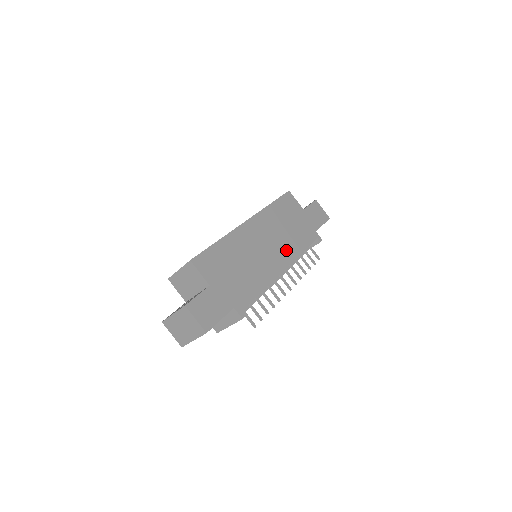
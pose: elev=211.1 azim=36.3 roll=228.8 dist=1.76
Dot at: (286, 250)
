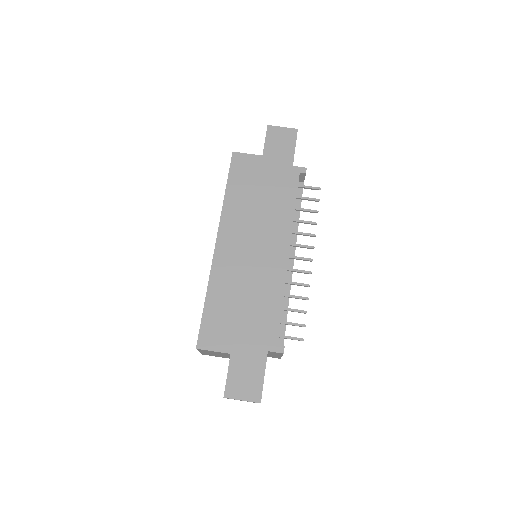
Dot at: (276, 228)
